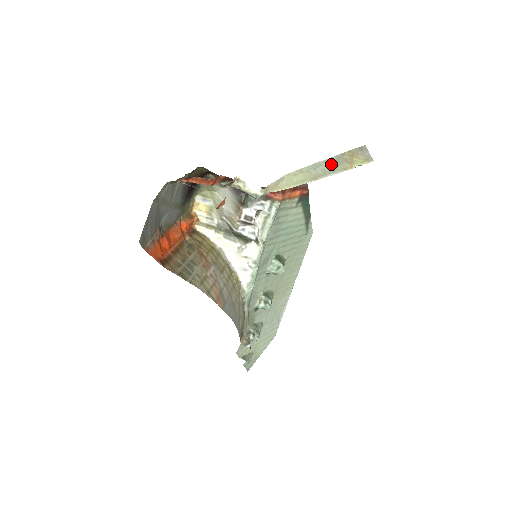
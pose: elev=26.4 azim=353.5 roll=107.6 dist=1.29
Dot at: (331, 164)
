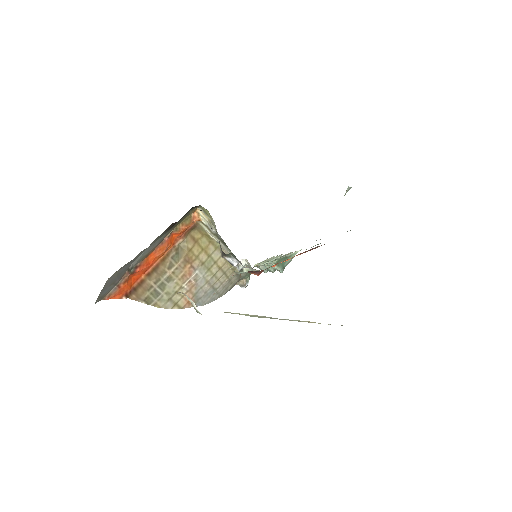
Dot at: (284, 319)
